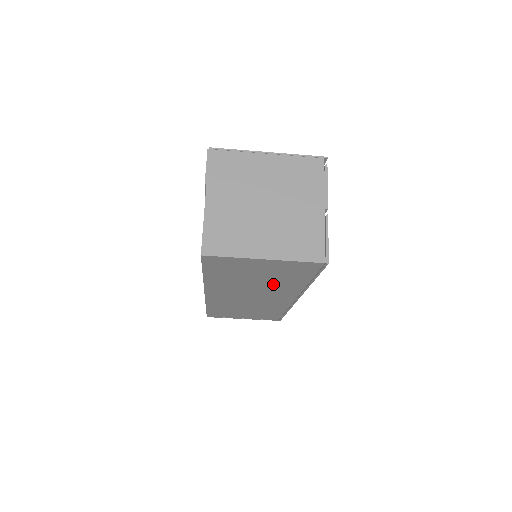
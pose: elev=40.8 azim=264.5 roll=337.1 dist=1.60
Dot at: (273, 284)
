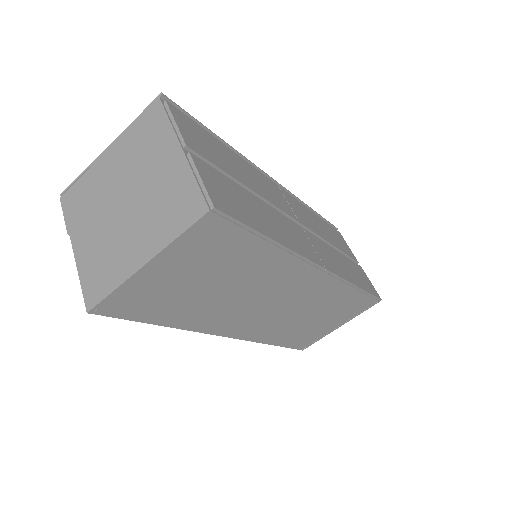
Dot at: (247, 277)
